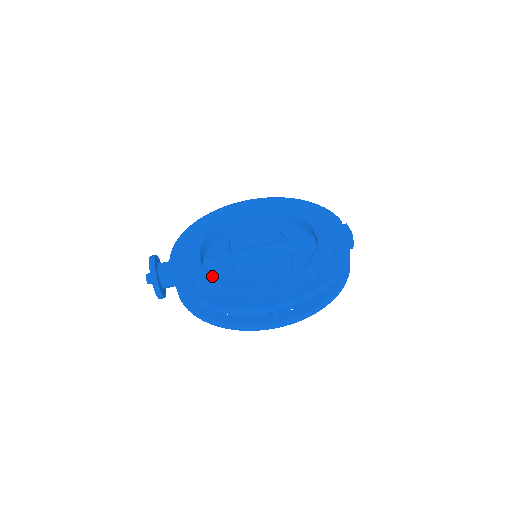
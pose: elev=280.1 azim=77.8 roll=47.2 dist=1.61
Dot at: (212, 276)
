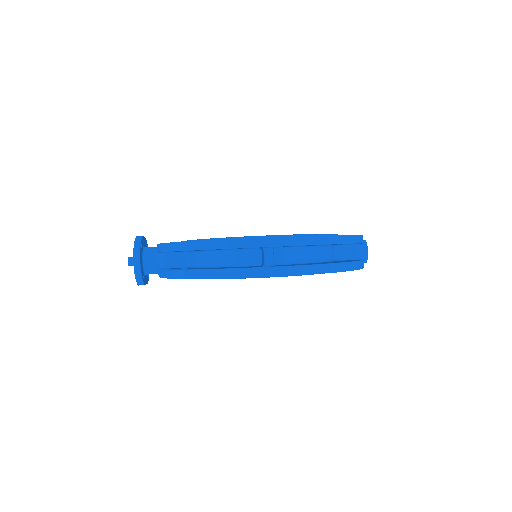
Dot at: occluded
